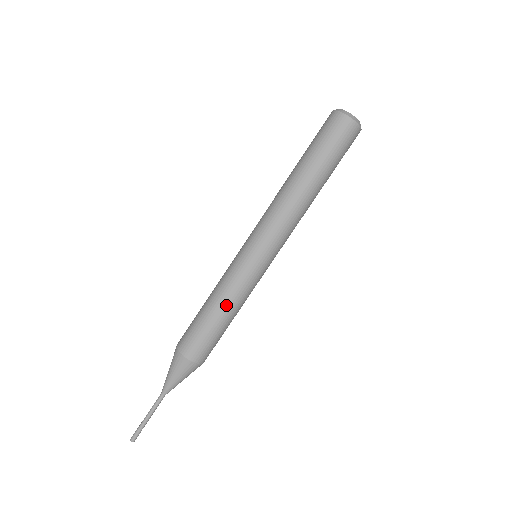
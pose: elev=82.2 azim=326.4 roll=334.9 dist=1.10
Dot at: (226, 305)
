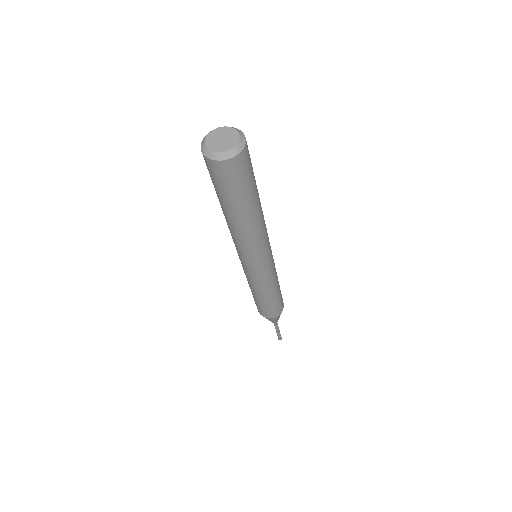
Dot at: (275, 288)
